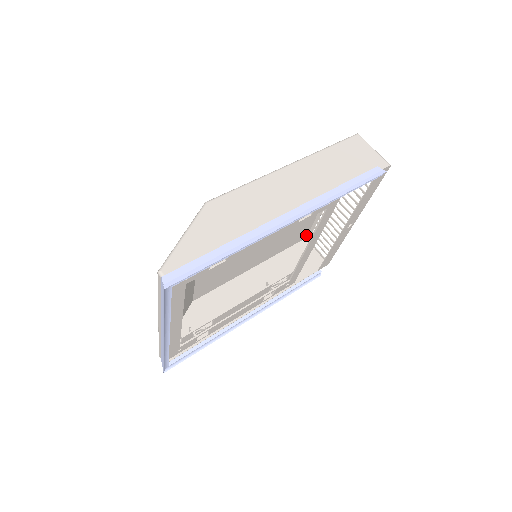
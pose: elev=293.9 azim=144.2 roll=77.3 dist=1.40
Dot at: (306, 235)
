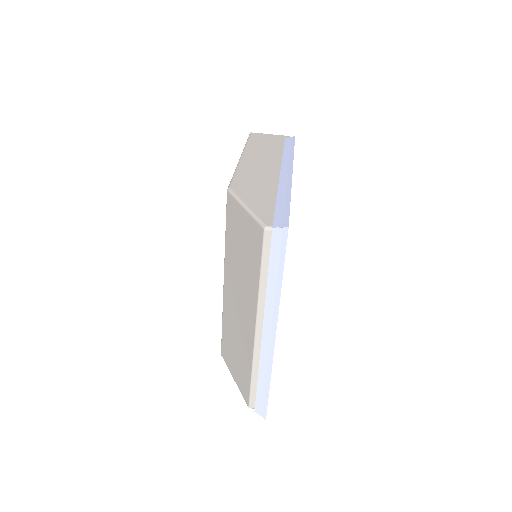
Dot at: occluded
